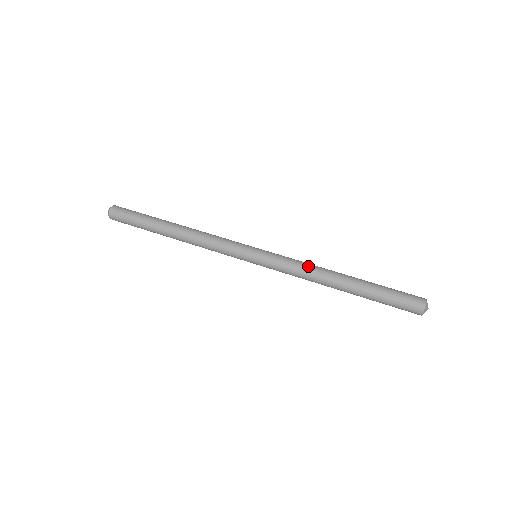
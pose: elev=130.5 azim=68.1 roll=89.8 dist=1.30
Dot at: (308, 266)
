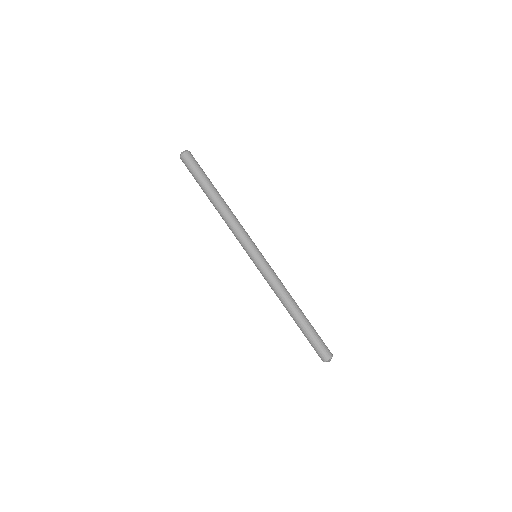
Dot at: (277, 291)
